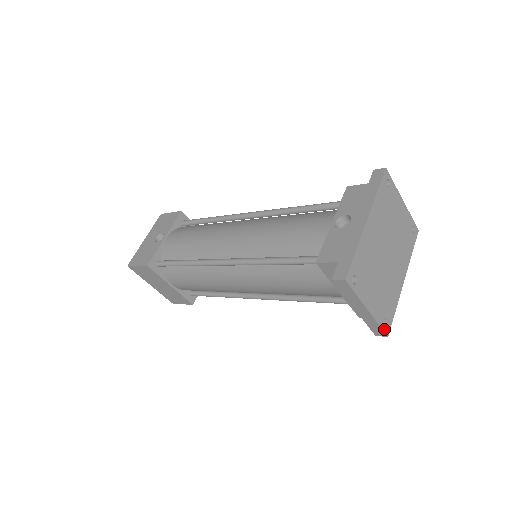
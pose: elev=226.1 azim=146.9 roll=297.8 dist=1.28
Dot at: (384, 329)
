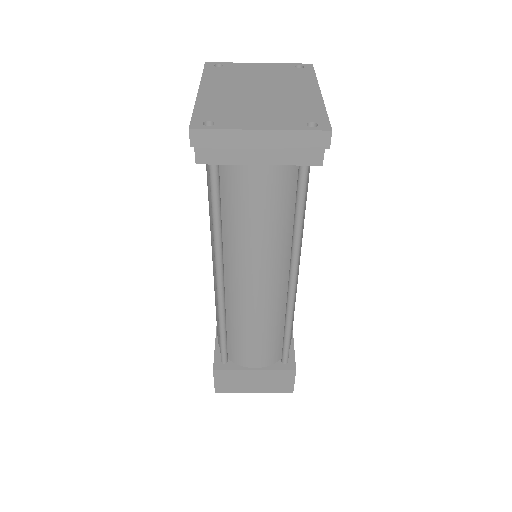
Dot at: (315, 129)
